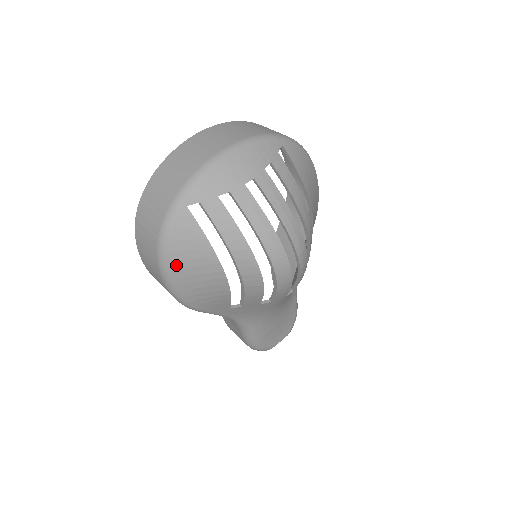
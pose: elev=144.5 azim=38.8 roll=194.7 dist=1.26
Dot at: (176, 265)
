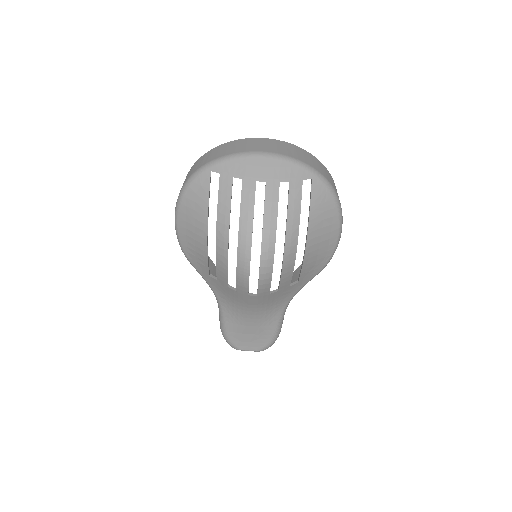
Dot at: (184, 208)
